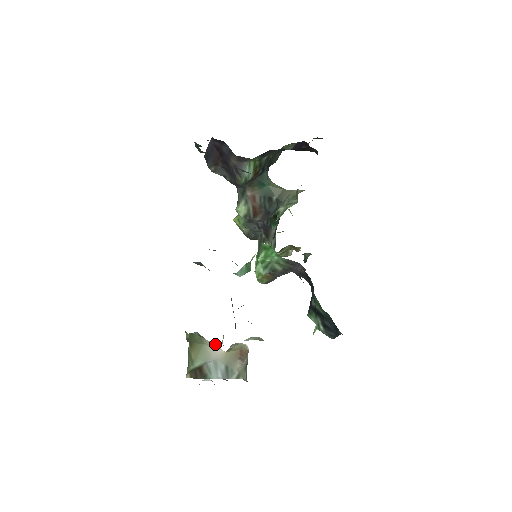
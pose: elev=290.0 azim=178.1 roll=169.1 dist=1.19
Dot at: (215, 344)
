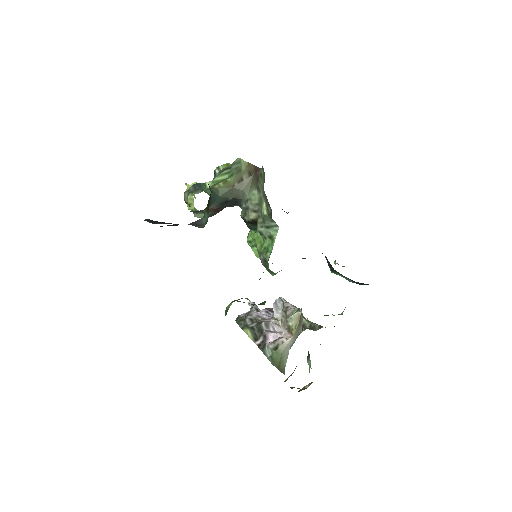
Dot at: (283, 339)
